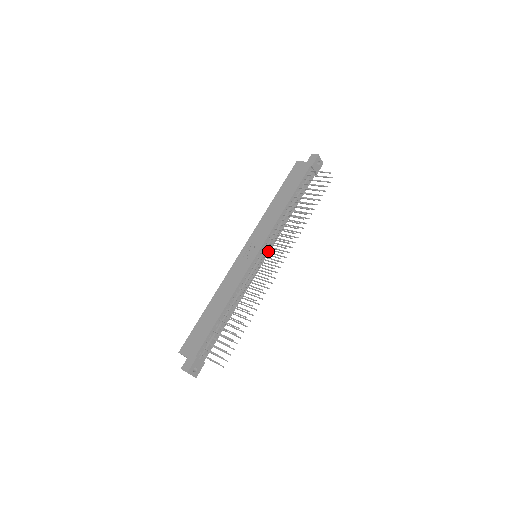
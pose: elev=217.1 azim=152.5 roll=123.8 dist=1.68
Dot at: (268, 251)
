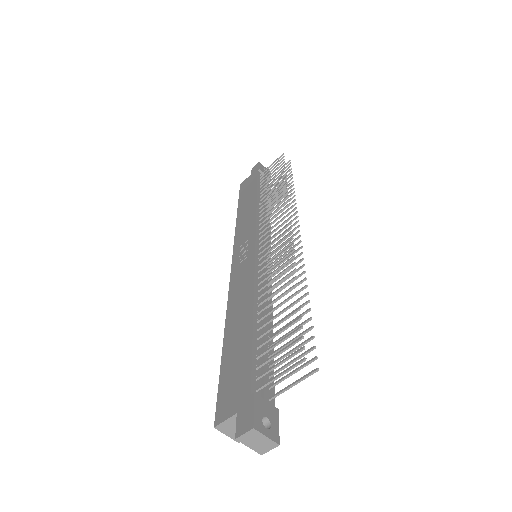
Dot at: occluded
